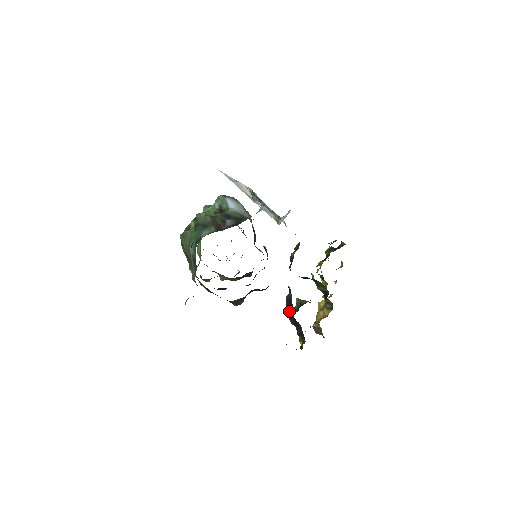
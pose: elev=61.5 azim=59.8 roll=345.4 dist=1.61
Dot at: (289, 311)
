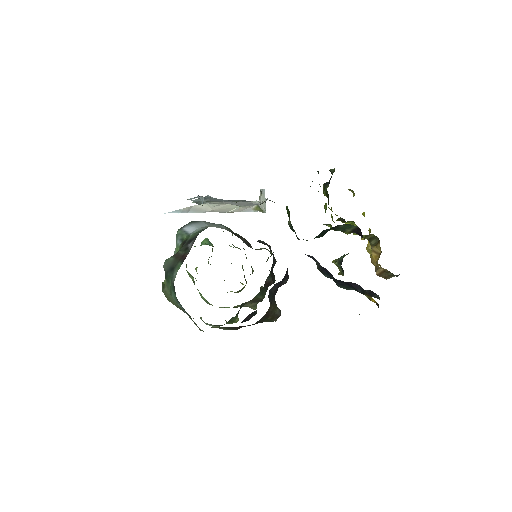
Dot at: occluded
